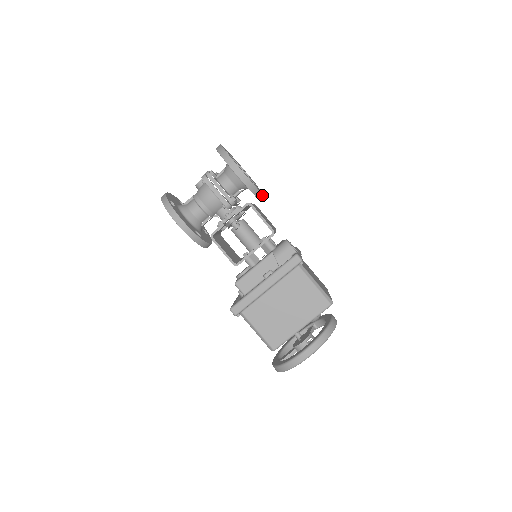
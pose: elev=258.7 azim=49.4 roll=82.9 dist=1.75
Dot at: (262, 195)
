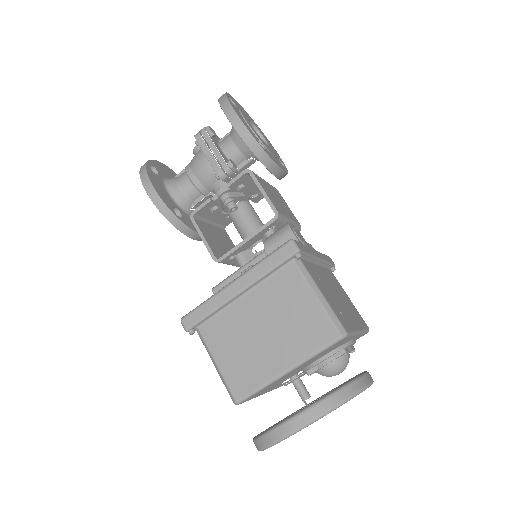
Dot at: (272, 162)
